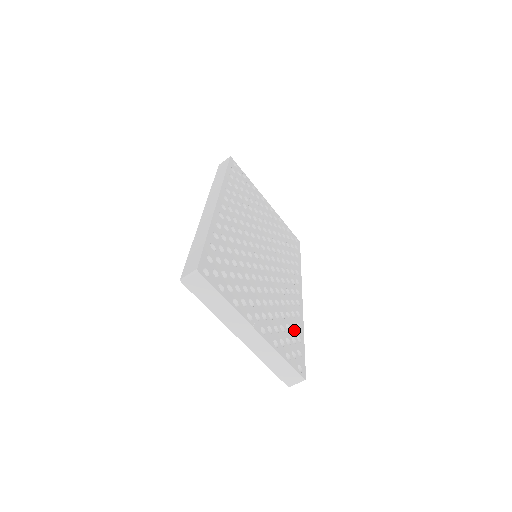
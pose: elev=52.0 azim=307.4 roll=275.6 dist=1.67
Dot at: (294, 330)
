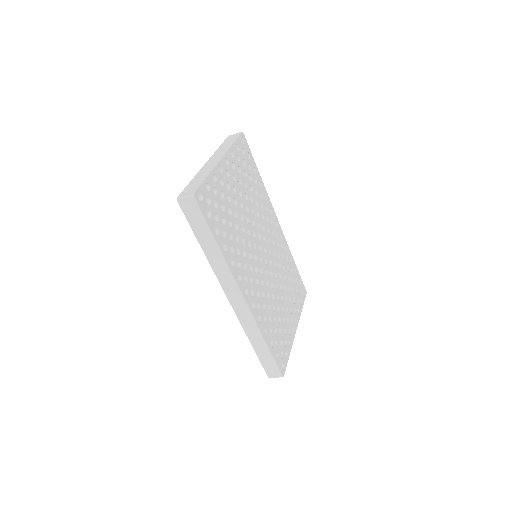
Dot at: (293, 272)
